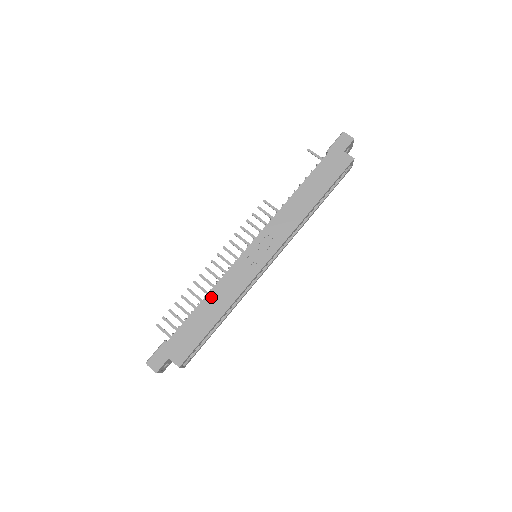
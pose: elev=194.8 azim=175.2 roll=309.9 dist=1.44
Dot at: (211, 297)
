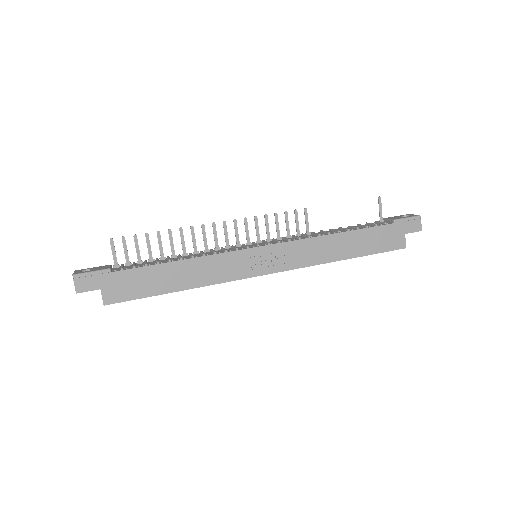
Dot at: (188, 265)
